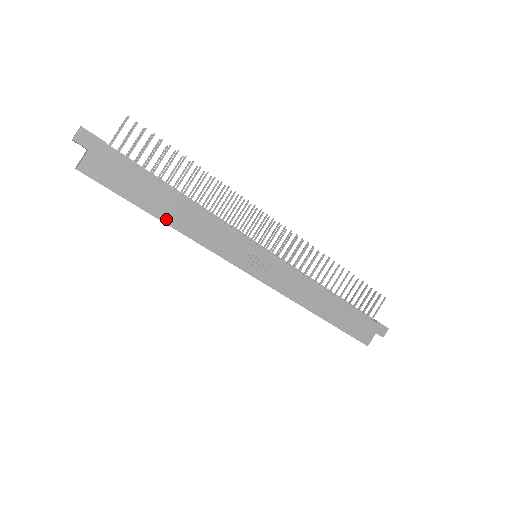
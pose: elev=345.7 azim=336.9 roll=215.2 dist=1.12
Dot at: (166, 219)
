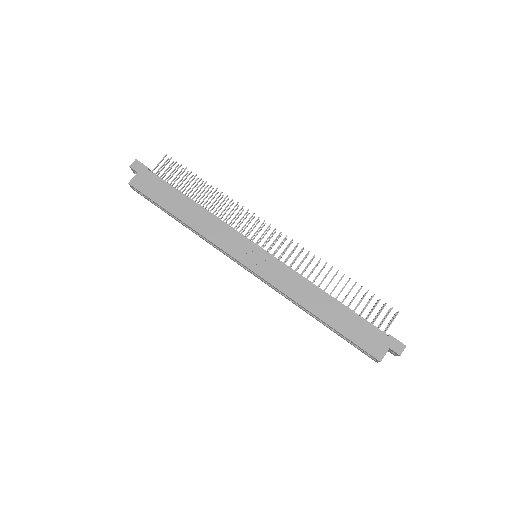
Dot at: (182, 218)
